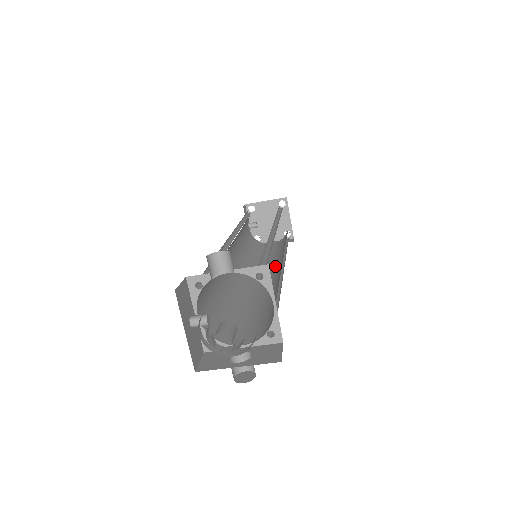
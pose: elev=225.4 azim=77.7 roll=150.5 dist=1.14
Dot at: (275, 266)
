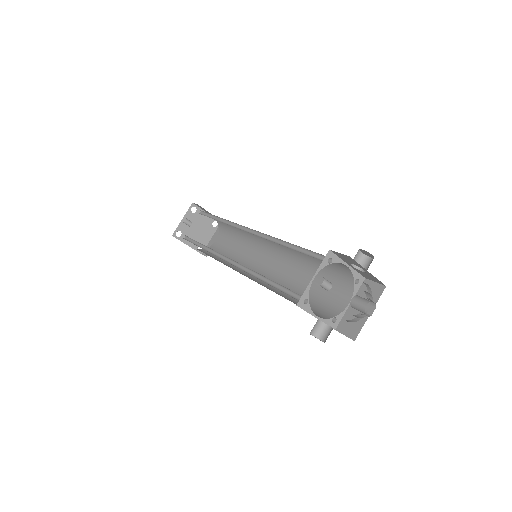
Dot at: (240, 270)
